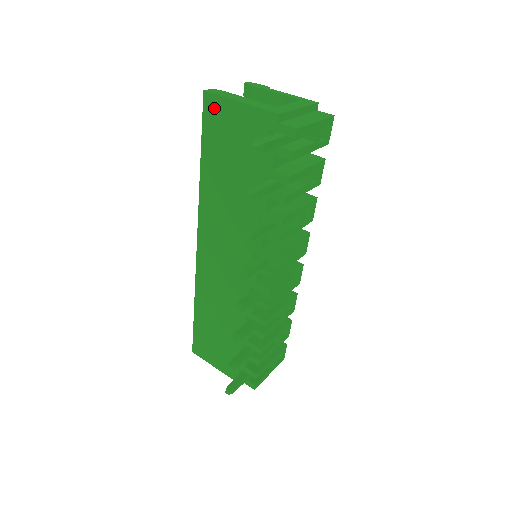
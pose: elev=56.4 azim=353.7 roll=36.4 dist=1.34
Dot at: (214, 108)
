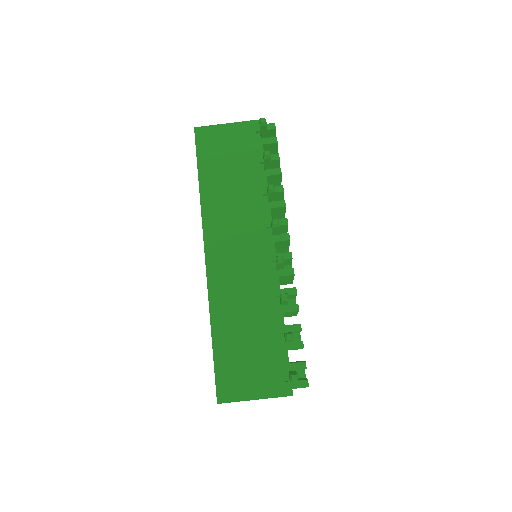
Dot at: (206, 135)
